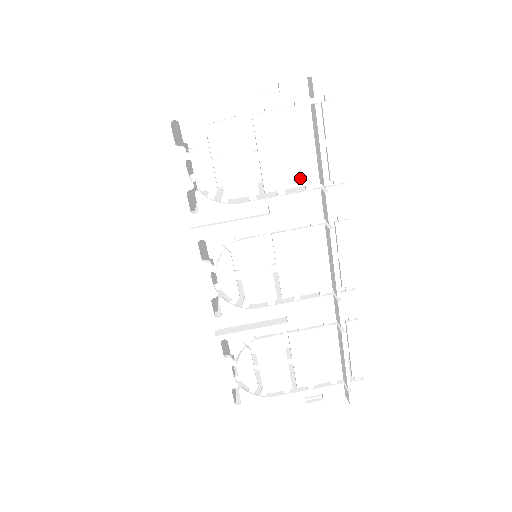
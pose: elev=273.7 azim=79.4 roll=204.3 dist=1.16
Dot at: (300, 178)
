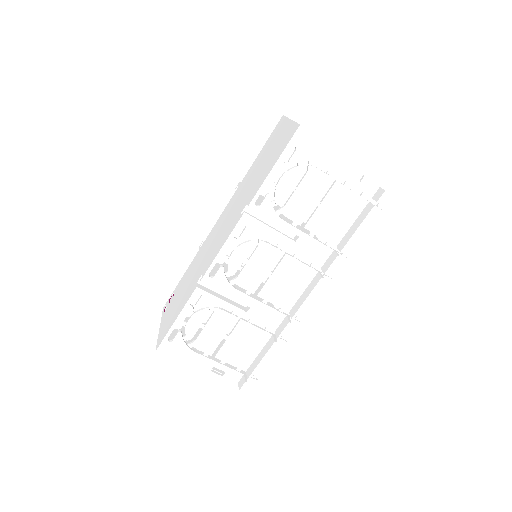
Dot at: (329, 235)
